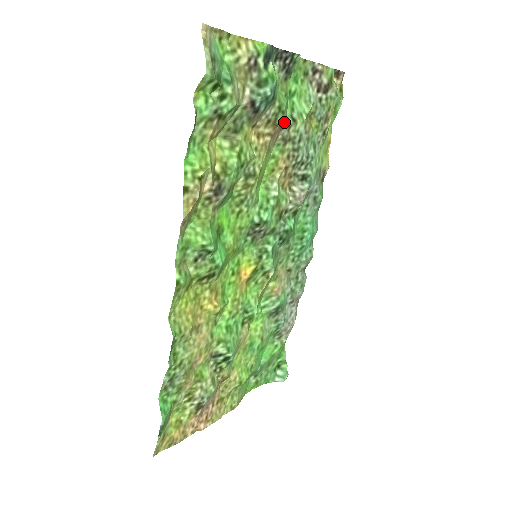
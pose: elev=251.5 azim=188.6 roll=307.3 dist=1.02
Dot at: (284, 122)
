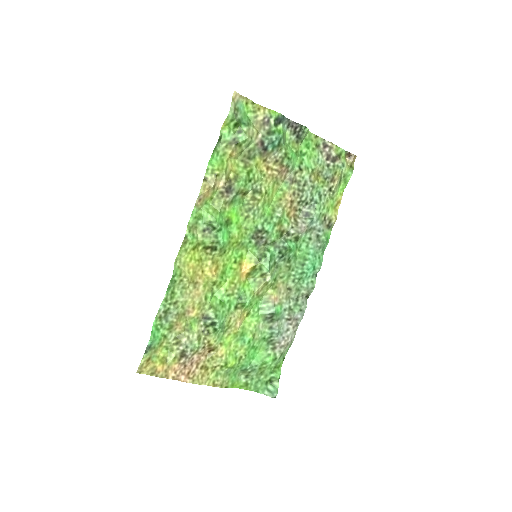
Dot at: (290, 166)
